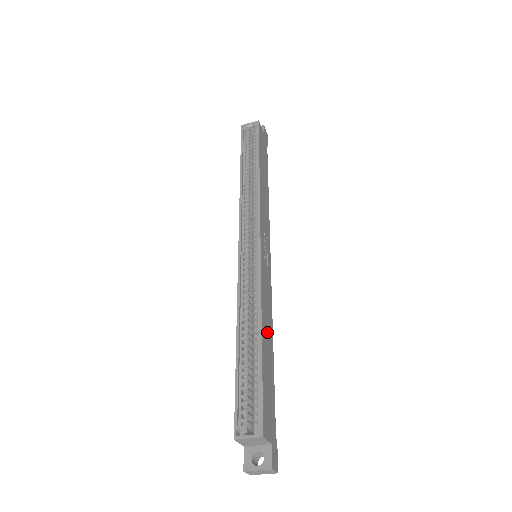
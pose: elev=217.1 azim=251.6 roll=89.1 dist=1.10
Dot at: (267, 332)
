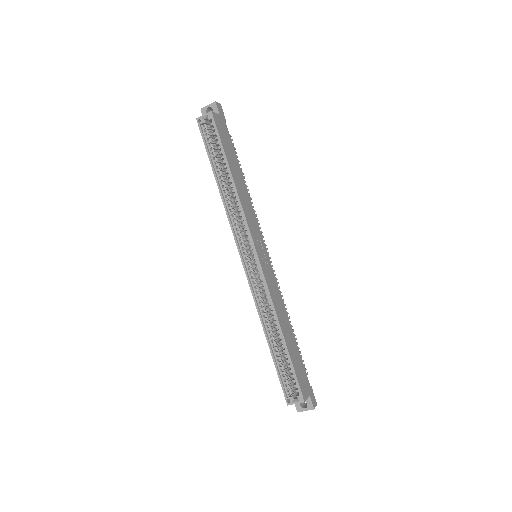
Dot at: (285, 325)
